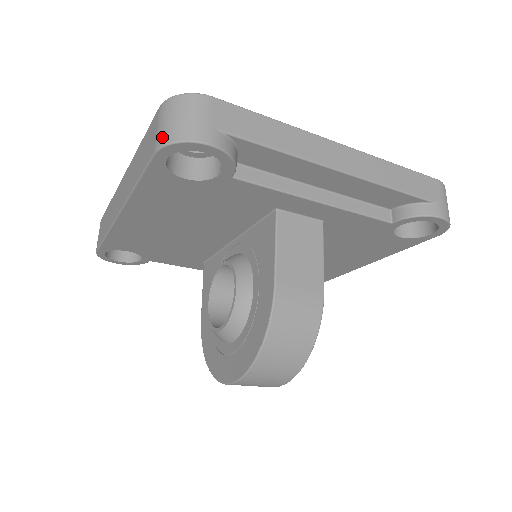
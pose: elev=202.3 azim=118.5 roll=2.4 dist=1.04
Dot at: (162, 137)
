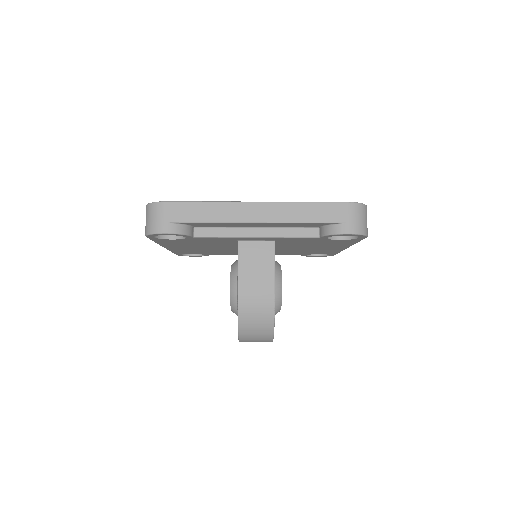
Dot at: (145, 230)
